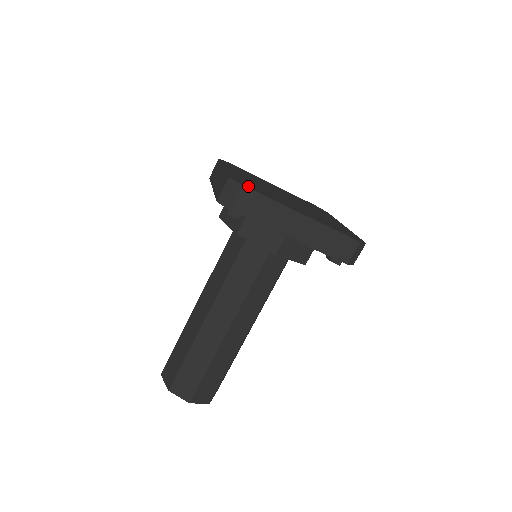
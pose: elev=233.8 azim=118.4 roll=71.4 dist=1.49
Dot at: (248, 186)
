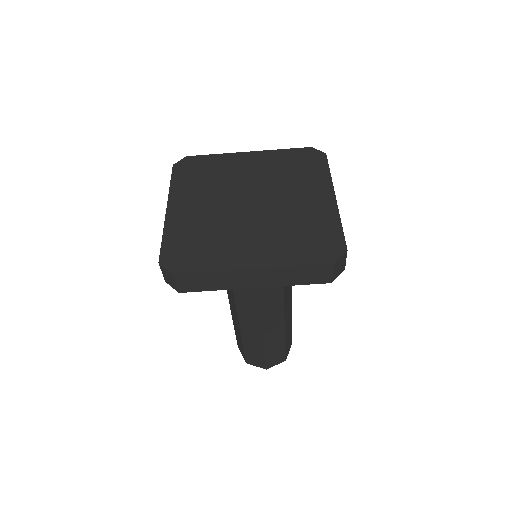
Dot at: (182, 263)
